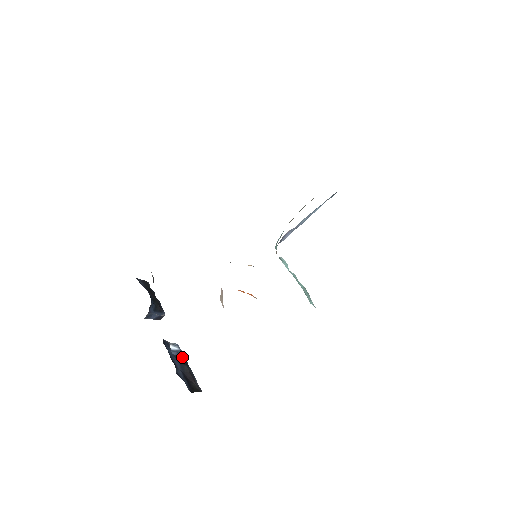
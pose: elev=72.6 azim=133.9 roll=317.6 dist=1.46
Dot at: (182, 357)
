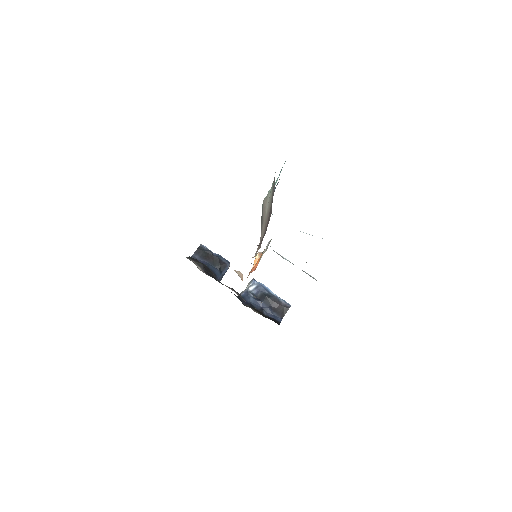
Dot at: (262, 290)
